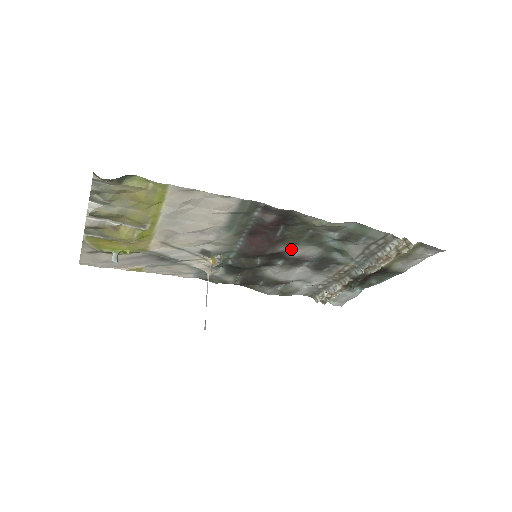
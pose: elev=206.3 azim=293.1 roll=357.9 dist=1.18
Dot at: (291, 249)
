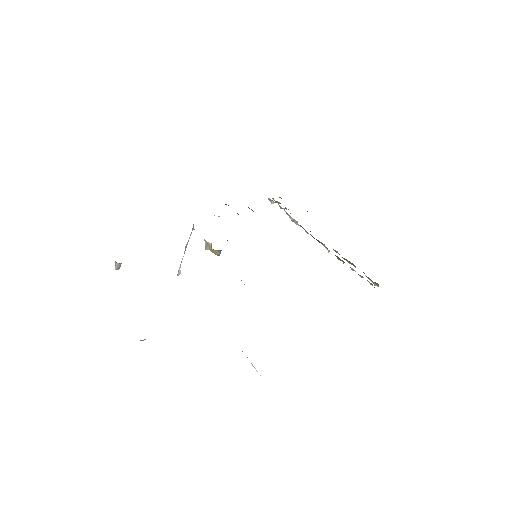
Dot at: occluded
